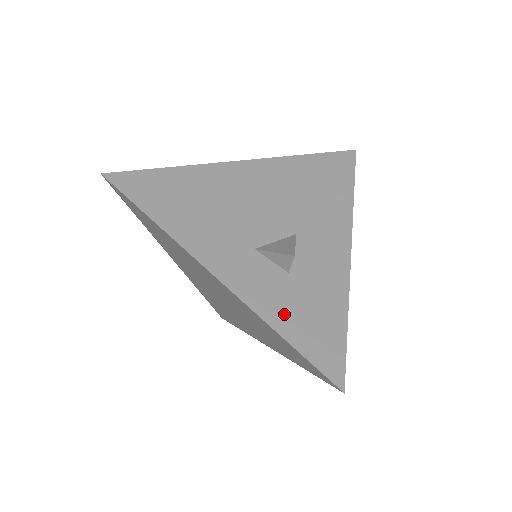
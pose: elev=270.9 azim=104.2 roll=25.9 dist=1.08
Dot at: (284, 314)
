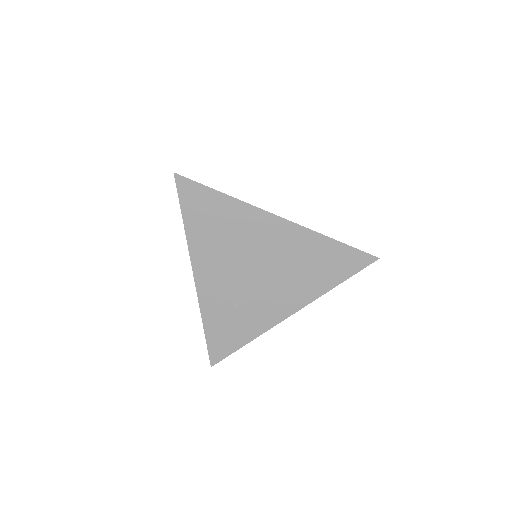
Dot at: (214, 319)
